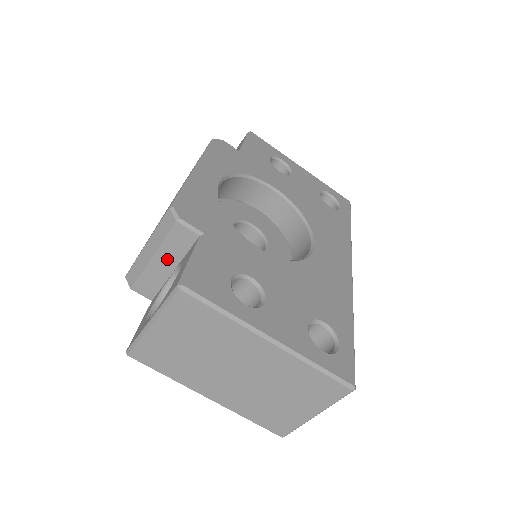
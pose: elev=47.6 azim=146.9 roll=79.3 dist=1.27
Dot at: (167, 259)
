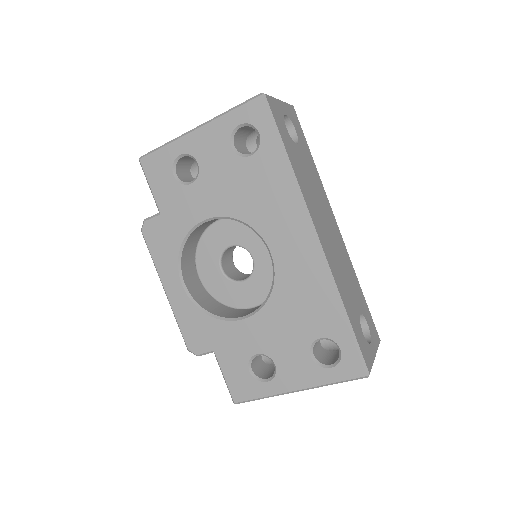
Dot at: occluded
